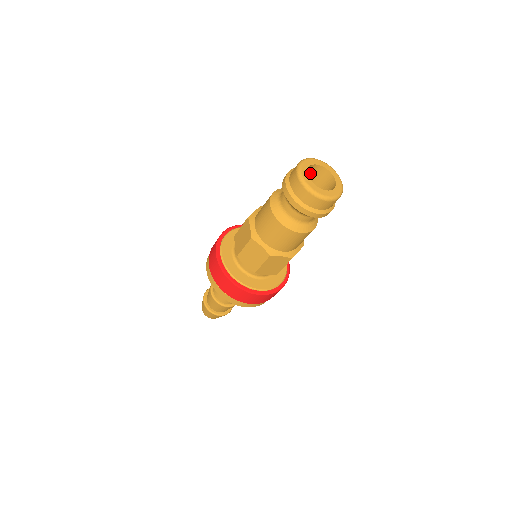
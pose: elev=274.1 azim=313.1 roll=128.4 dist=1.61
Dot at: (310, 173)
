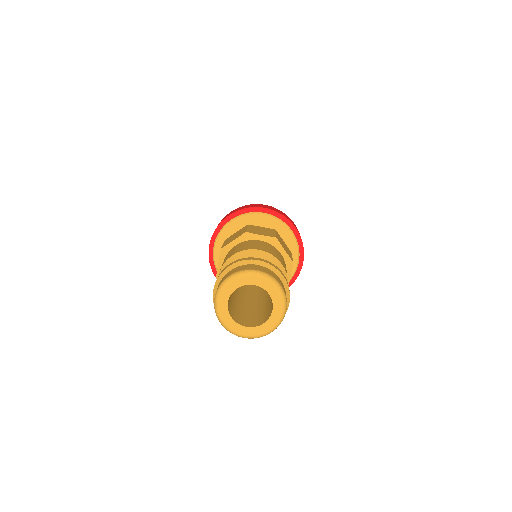
Dot at: occluded
